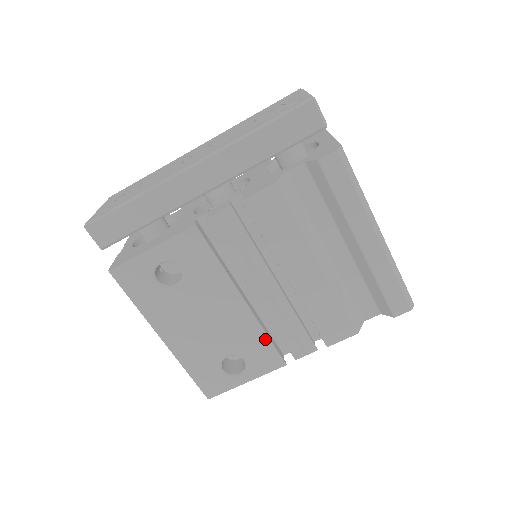
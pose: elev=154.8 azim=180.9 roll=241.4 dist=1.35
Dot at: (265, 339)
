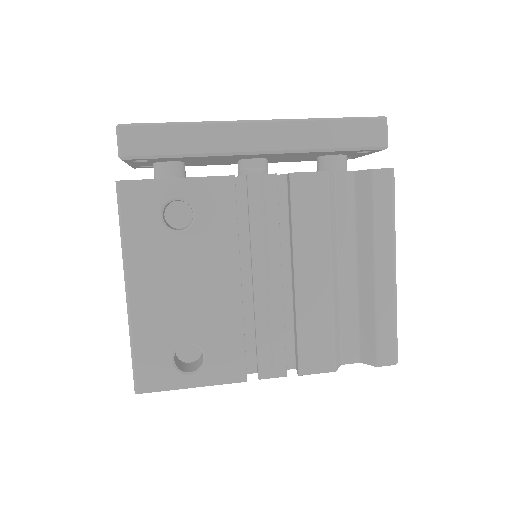
Dot at: (240, 338)
